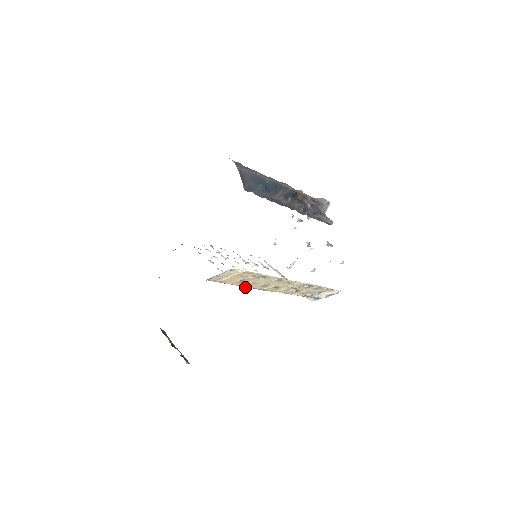
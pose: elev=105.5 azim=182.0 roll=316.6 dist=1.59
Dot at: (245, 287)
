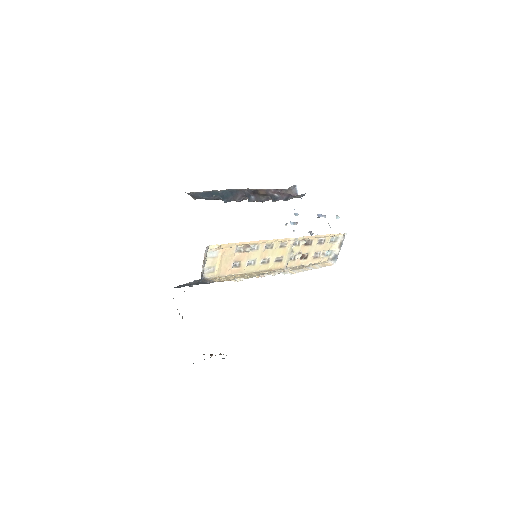
Dot at: occluded
